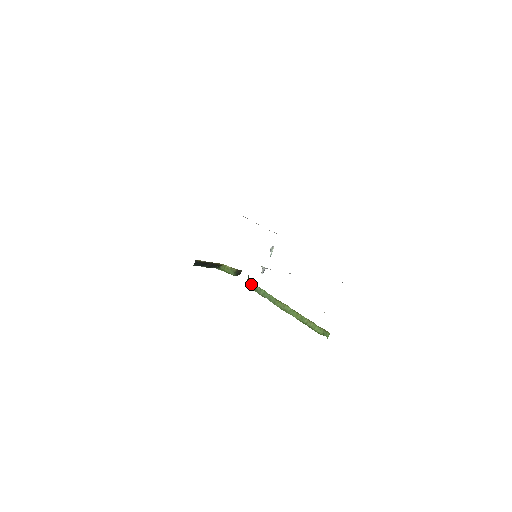
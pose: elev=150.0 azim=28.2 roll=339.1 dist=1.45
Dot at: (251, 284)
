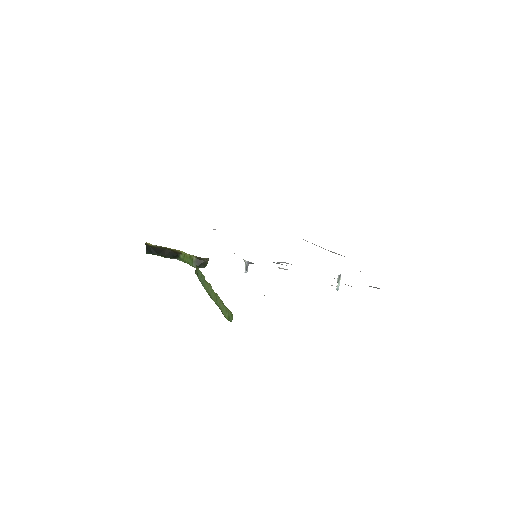
Dot at: (196, 269)
